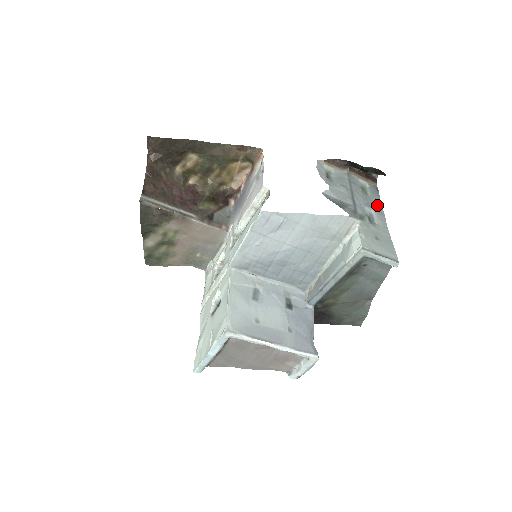
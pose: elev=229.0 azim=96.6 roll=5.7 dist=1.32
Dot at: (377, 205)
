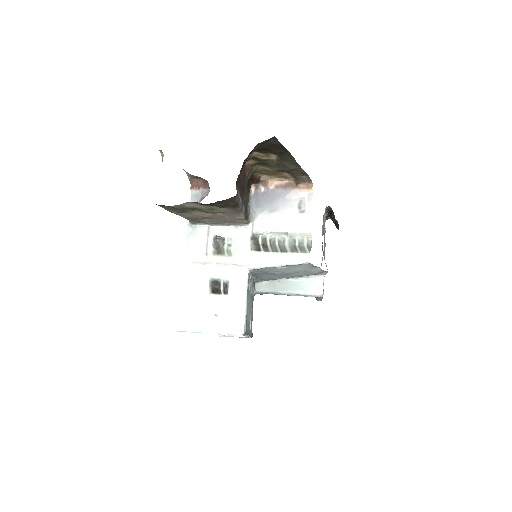
Dot at: occluded
